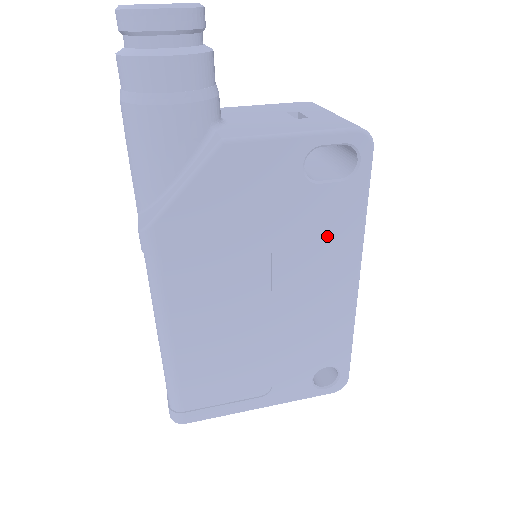
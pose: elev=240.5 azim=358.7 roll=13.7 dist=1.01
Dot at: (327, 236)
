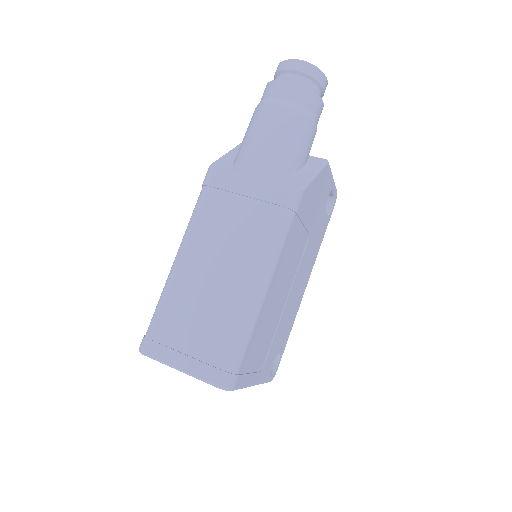
Dot at: (315, 246)
